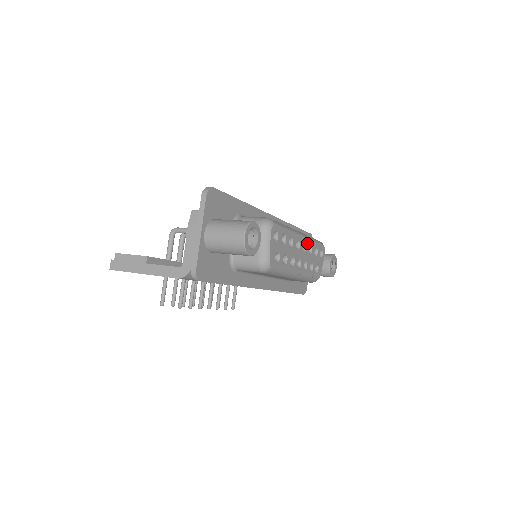
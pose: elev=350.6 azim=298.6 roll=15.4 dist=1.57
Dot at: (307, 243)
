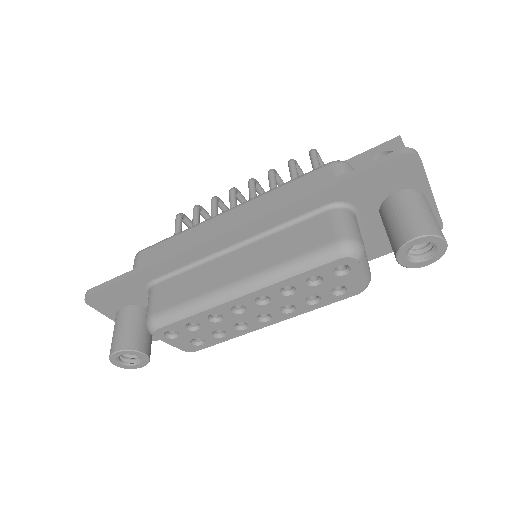
Dot at: (268, 292)
